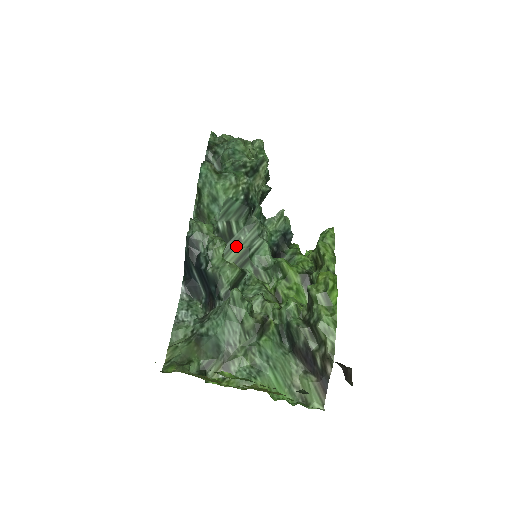
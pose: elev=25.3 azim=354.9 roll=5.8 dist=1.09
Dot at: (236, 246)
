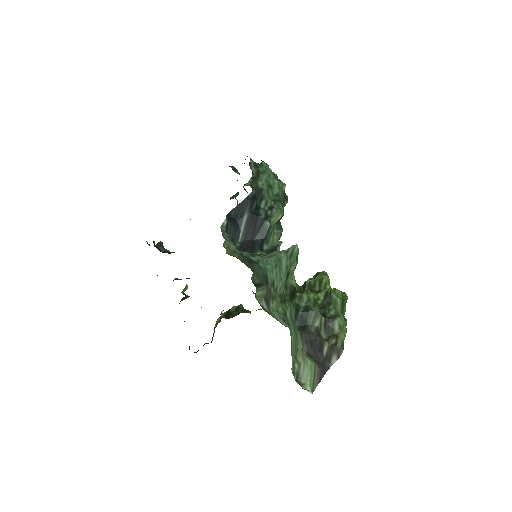
Dot at: occluded
